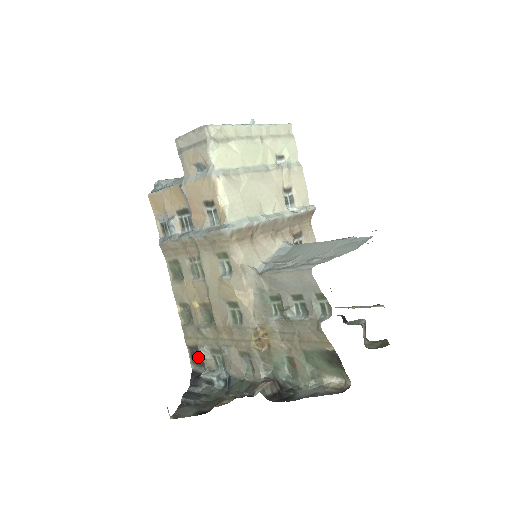
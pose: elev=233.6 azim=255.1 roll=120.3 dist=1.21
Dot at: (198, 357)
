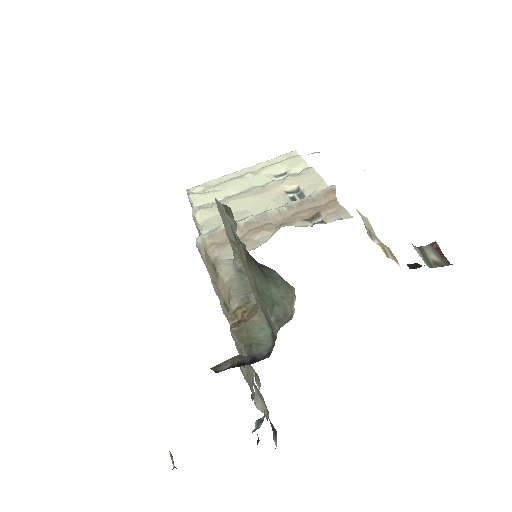
Dot at: (270, 421)
